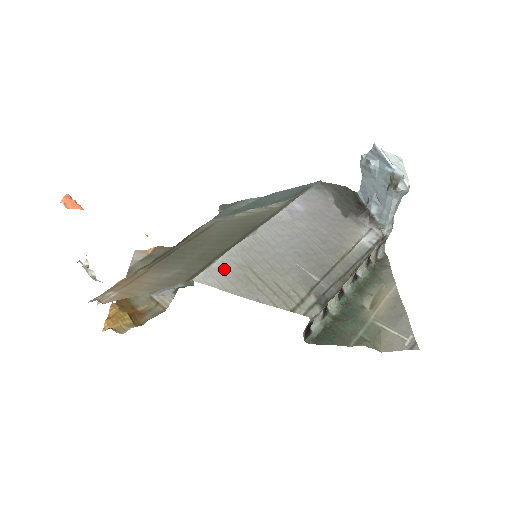
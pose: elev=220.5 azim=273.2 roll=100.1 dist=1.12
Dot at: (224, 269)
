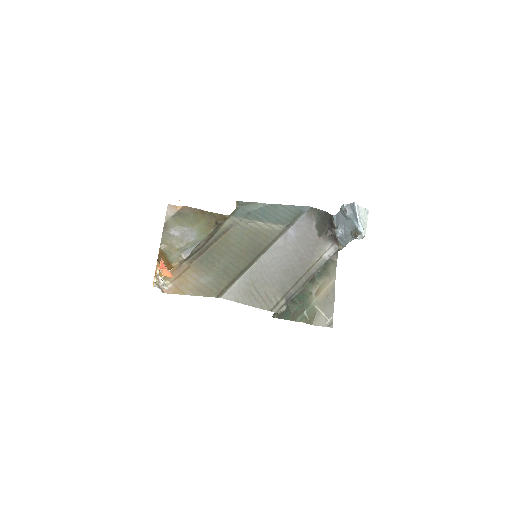
Dot at: (239, 288)
